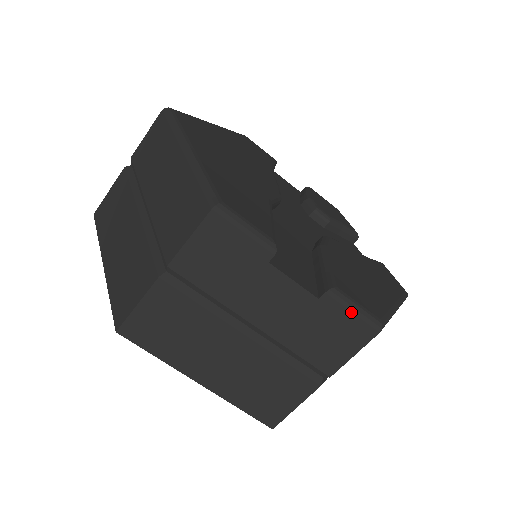
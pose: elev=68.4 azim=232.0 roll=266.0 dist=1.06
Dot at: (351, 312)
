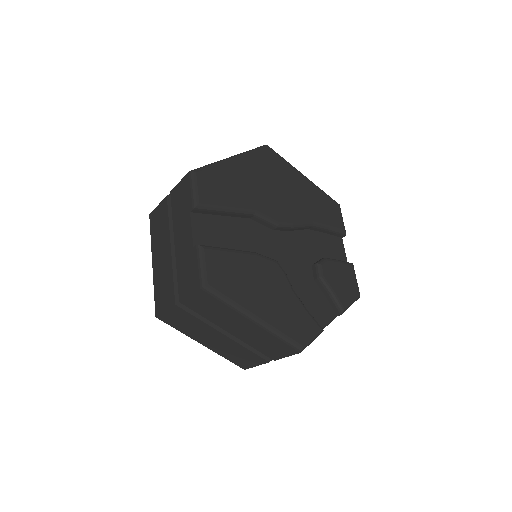
Dot at: (198, 265)
